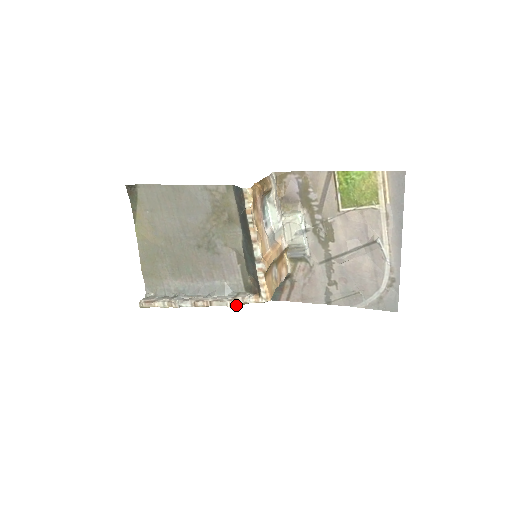
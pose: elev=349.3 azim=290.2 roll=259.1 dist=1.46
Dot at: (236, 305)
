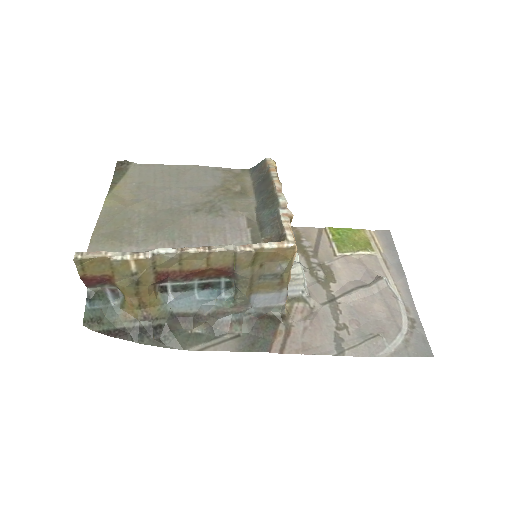
Dot at: (250, 249)
